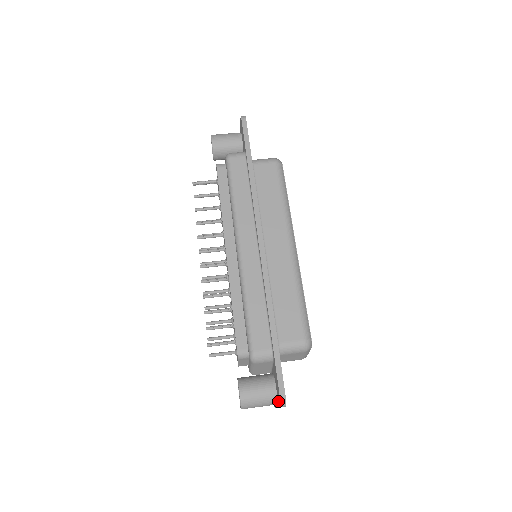
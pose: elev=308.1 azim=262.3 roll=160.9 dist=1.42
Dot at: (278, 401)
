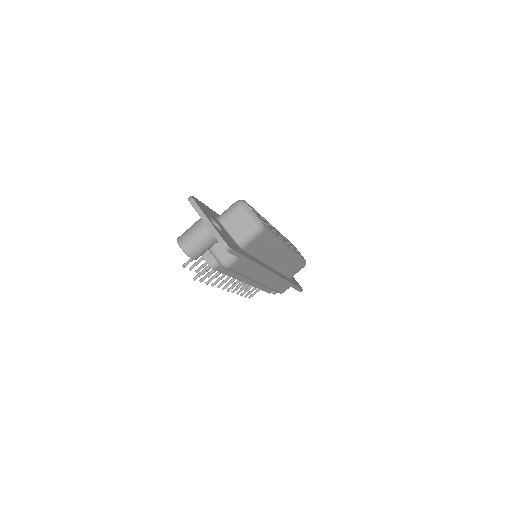
Dot at: occluded
